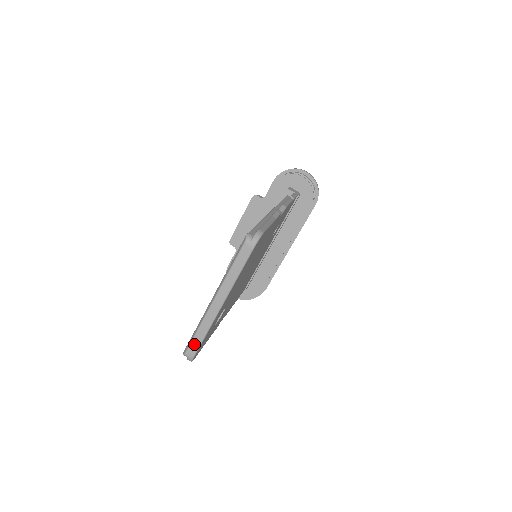
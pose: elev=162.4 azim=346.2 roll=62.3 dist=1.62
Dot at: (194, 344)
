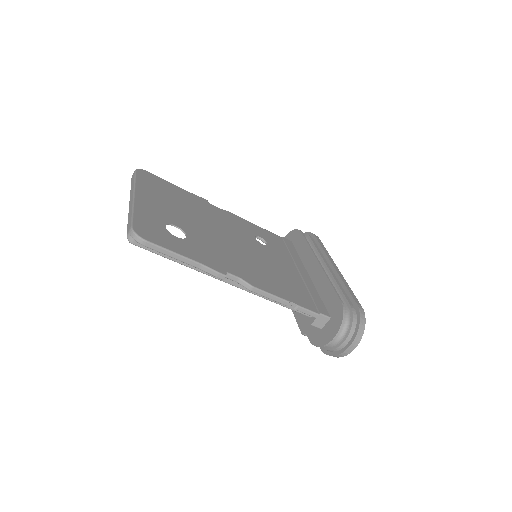
Dot at: (129, 225)
